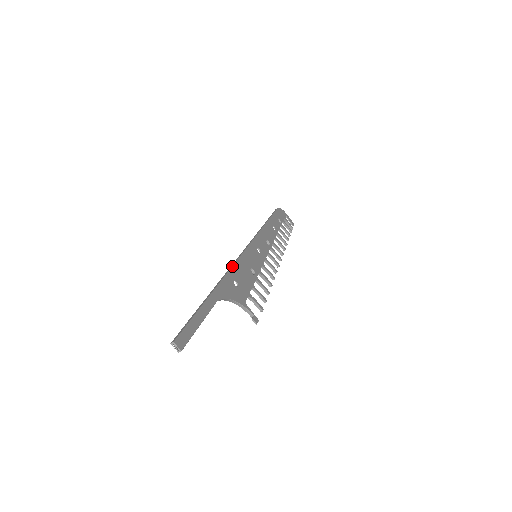
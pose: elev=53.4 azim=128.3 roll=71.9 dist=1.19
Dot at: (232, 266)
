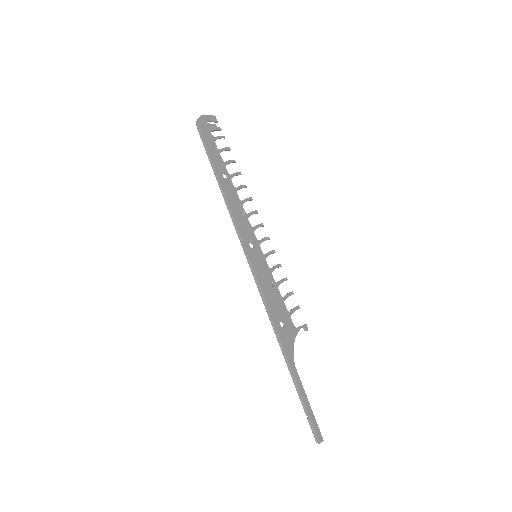
Dot at: (269, 313)
